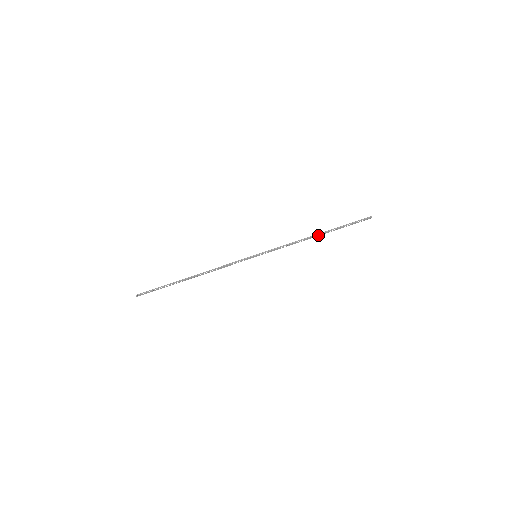
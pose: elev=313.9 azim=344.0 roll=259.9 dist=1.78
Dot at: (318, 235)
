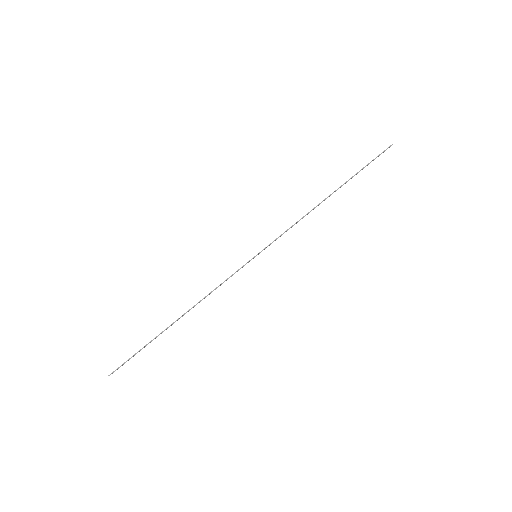
Dot at: (329, 196)
